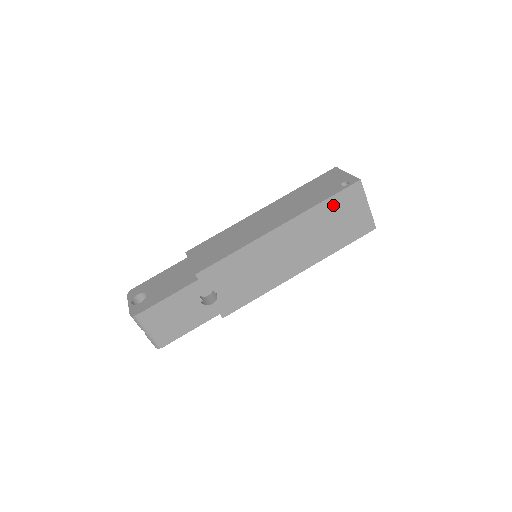
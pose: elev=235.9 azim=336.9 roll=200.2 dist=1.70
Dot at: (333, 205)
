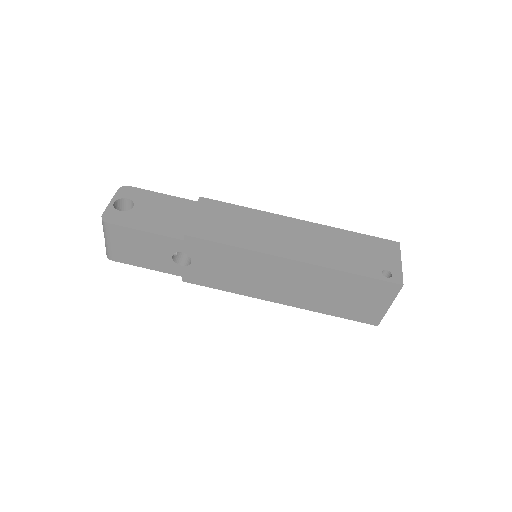
Dot at: (358, 283)
